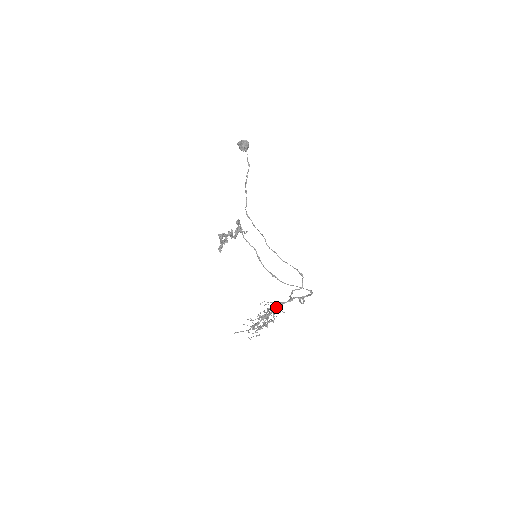
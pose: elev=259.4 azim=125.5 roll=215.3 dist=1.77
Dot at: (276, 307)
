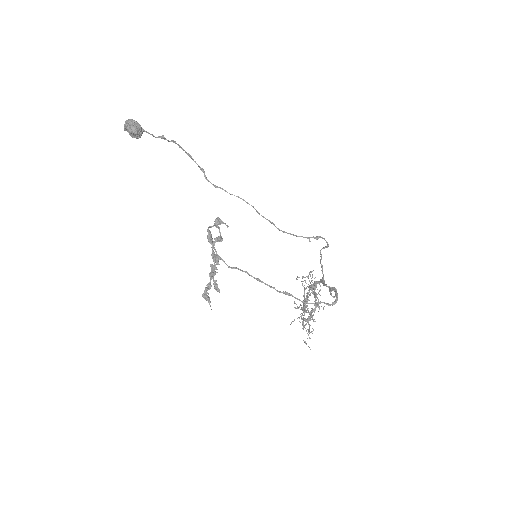
Dot at: (313, 288)
